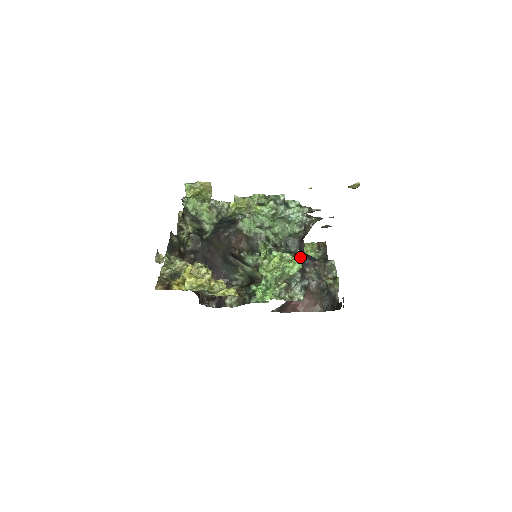
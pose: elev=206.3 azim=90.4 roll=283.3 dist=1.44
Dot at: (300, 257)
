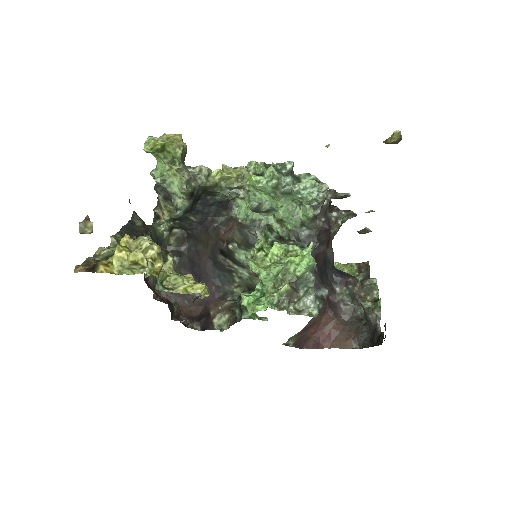
Dot at: (327, 271)
